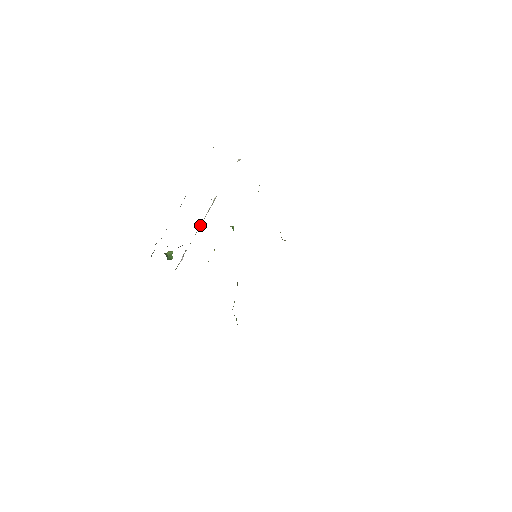
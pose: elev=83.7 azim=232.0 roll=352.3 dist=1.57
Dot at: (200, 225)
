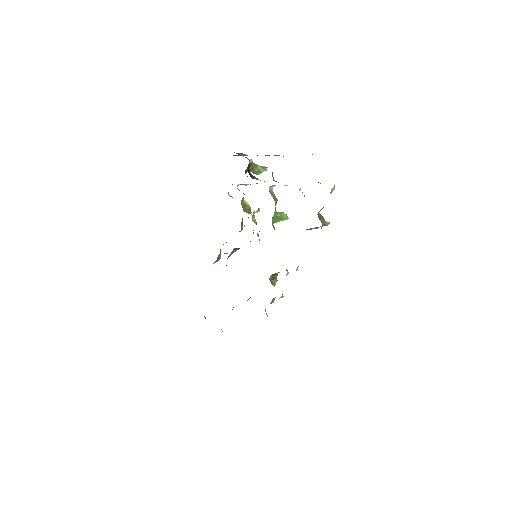
Dot at: occluded
